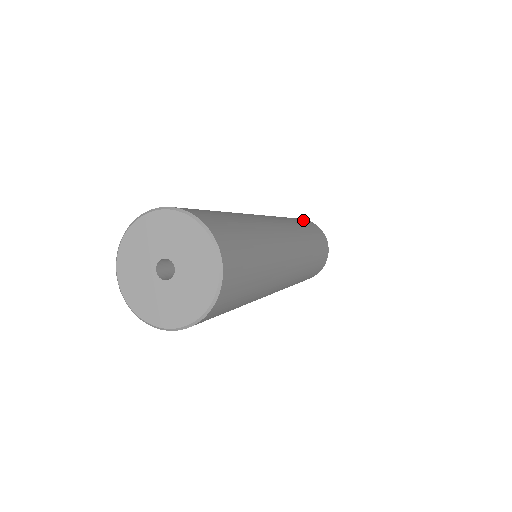
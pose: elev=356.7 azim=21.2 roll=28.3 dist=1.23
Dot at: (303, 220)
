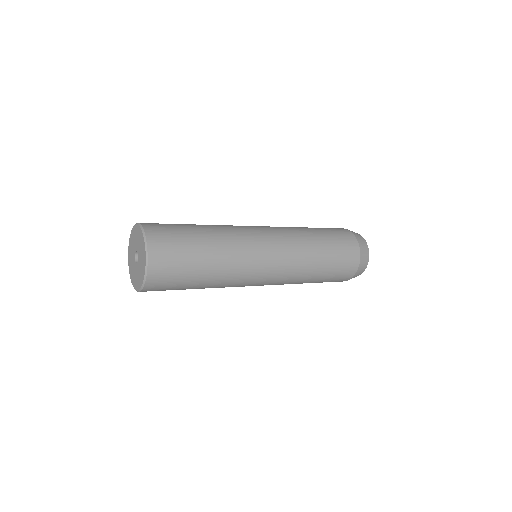
Dot at: (344, 249)
